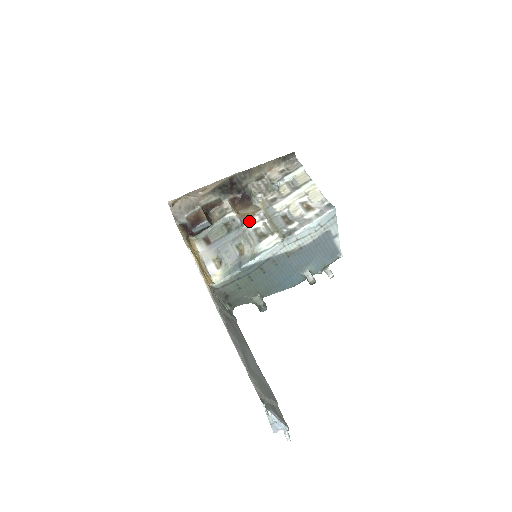
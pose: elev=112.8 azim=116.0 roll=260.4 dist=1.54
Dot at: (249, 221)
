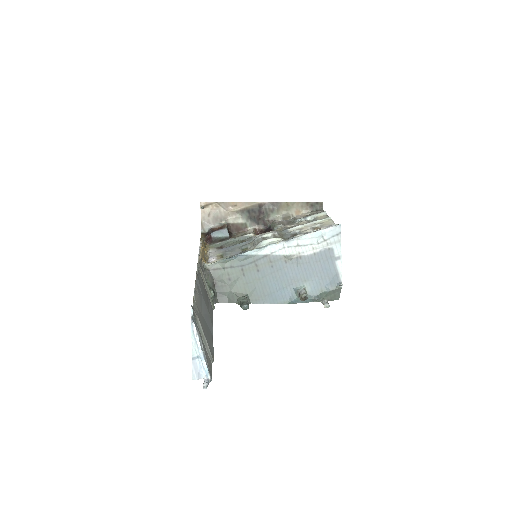
Dot at: (262, 234)
